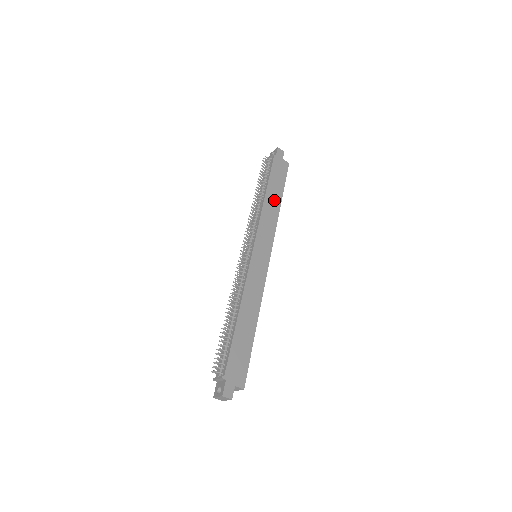
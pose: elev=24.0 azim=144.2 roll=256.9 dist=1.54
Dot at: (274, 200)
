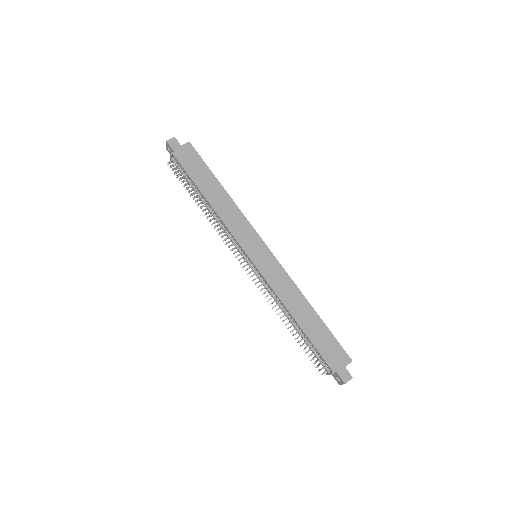
Dot at: (217, 194)
